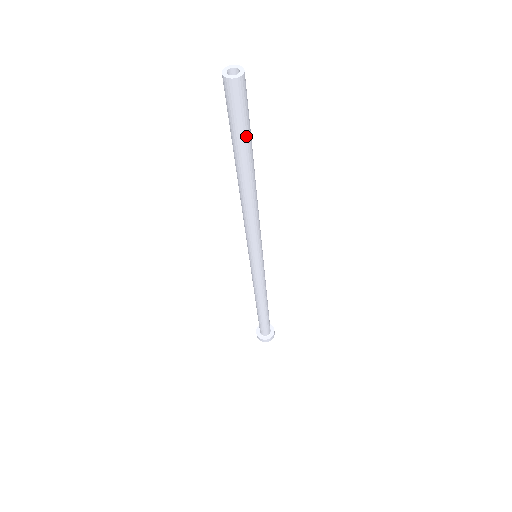
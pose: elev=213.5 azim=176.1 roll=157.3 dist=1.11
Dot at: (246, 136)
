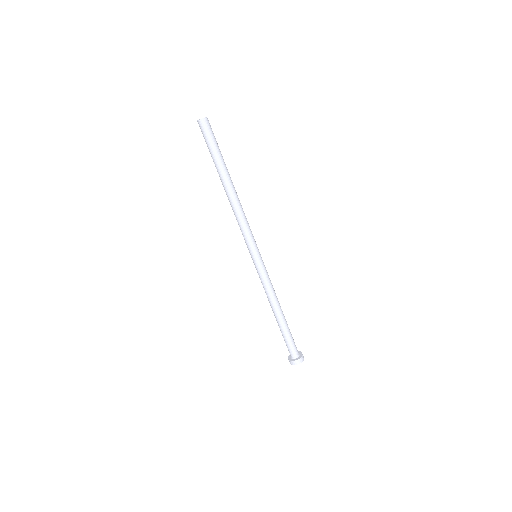
Dot at: (219, 151)
